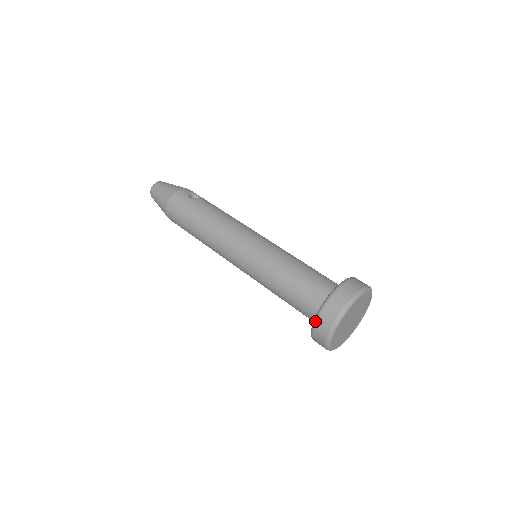
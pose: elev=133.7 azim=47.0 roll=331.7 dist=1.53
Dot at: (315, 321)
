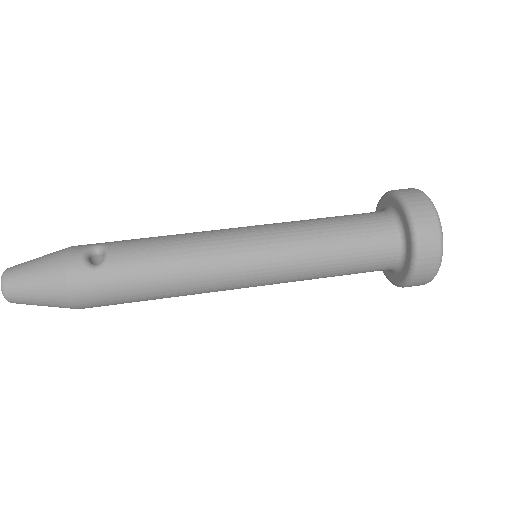
Dot at: (411, 280)
